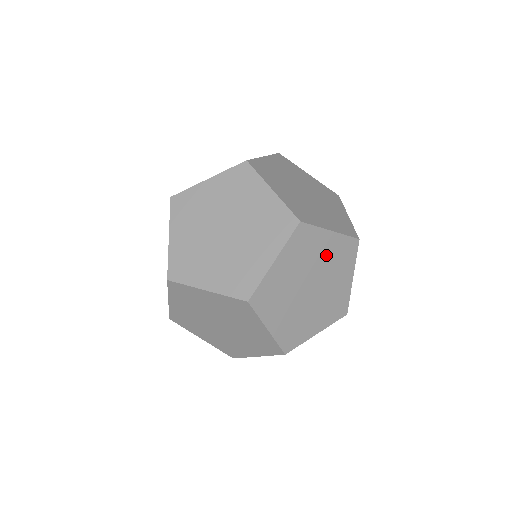
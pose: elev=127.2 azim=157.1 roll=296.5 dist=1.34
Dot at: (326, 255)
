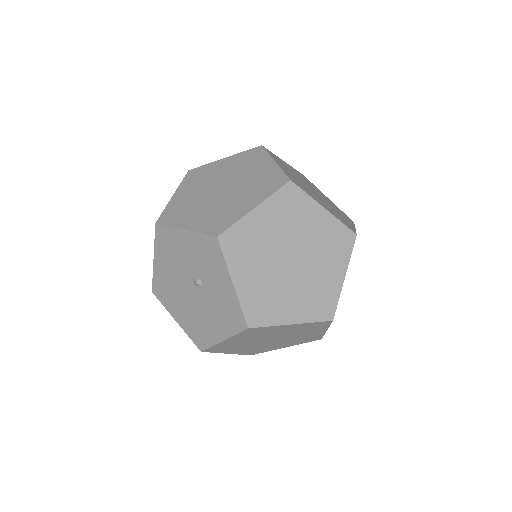
Dot at: occluded
